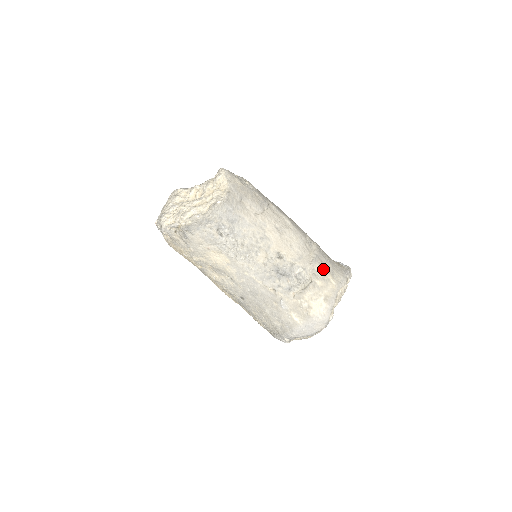
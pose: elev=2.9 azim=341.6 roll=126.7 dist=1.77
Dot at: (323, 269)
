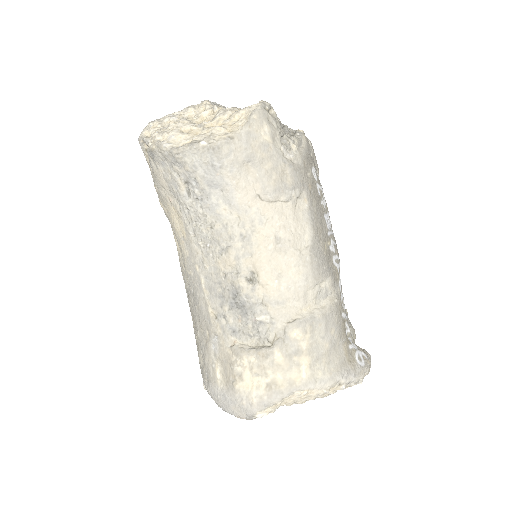
Dot at: (303, 343)
